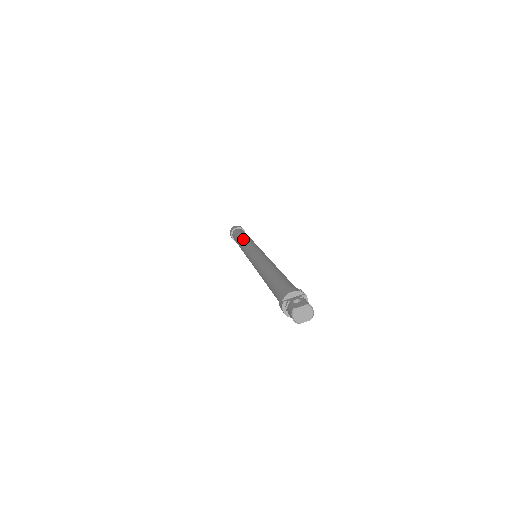
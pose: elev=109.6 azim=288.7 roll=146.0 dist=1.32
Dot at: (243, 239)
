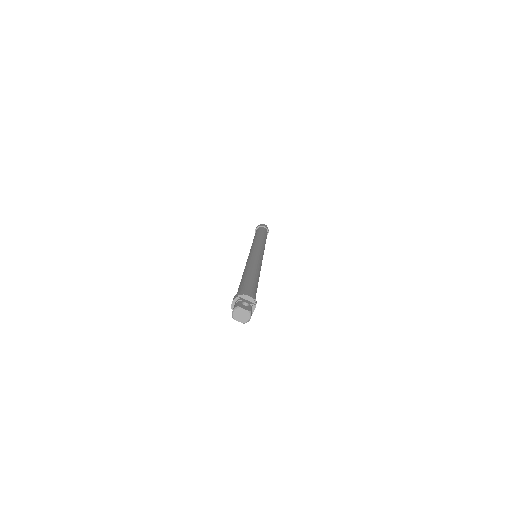
Dot at: (260, 237)
